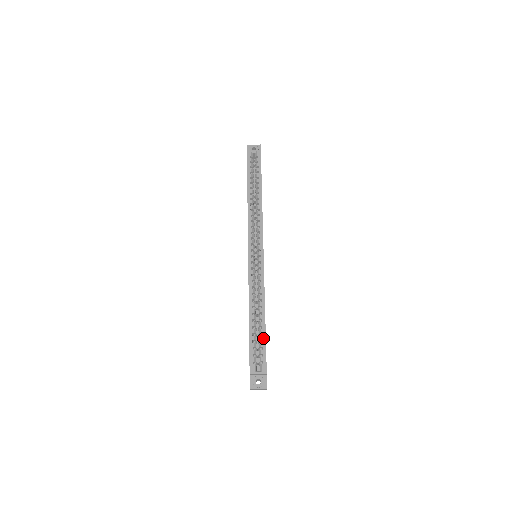
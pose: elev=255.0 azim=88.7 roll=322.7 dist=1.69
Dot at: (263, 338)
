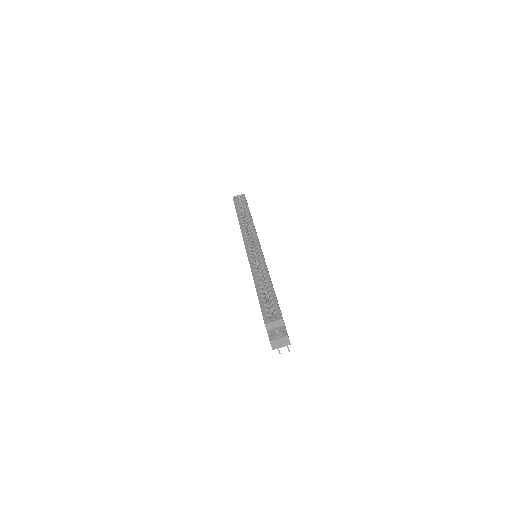
Dot at: (272, 295)
